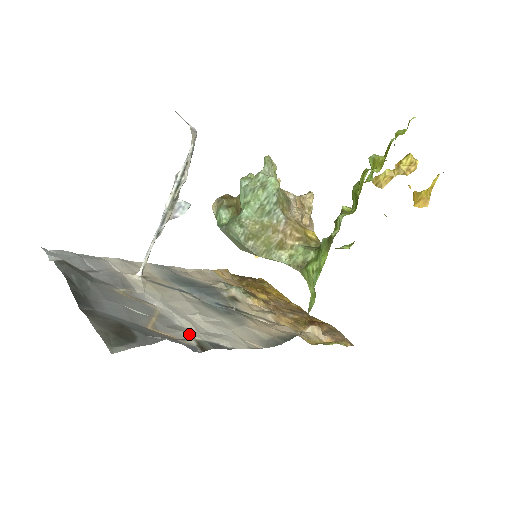
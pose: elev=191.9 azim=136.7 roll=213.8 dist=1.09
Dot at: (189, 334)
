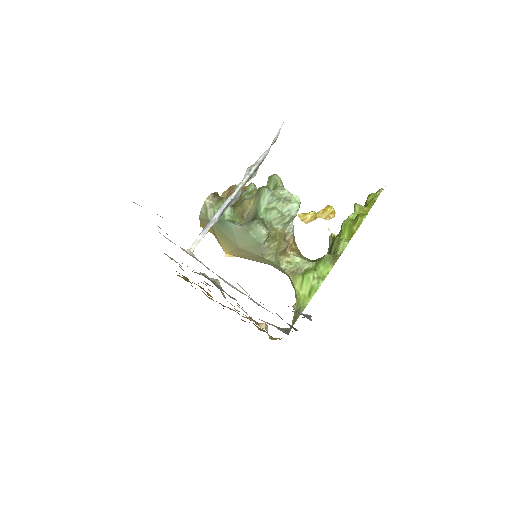
Dot at: occluded
